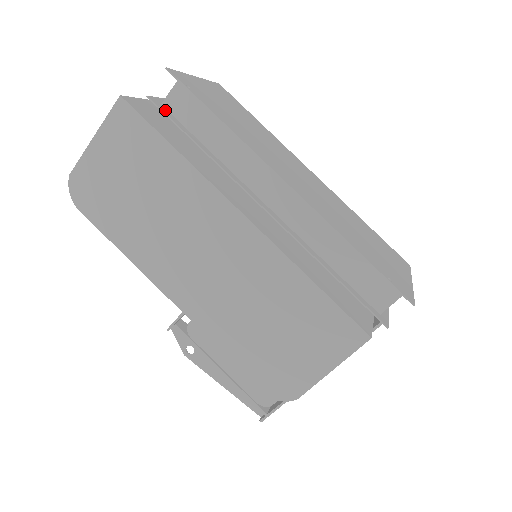
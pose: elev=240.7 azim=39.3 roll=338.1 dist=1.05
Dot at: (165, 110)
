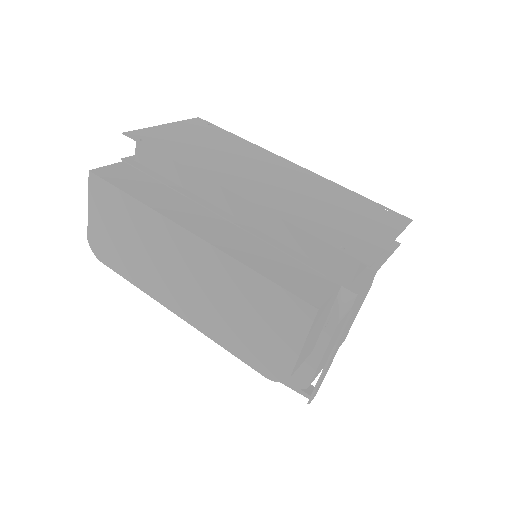
Dot at: (137, 164)
